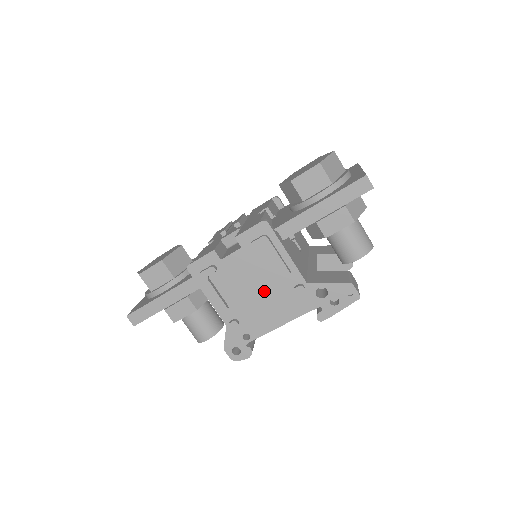
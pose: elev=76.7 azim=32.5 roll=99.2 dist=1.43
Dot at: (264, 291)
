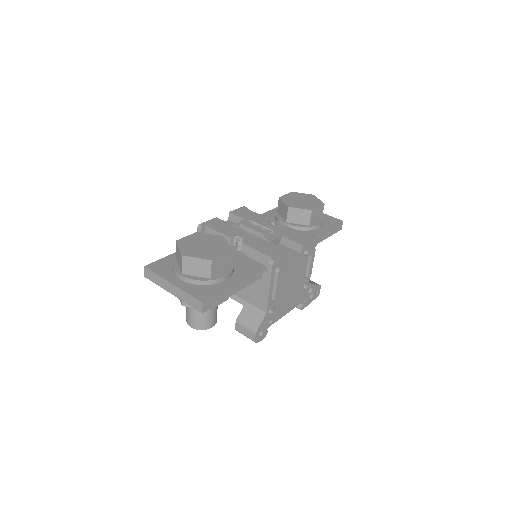
Dot at: (293, 287)
